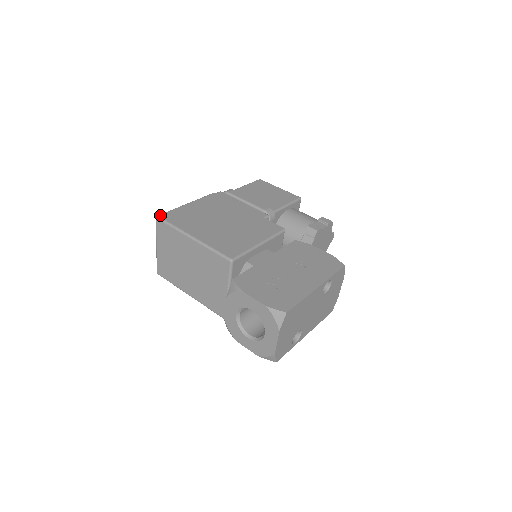
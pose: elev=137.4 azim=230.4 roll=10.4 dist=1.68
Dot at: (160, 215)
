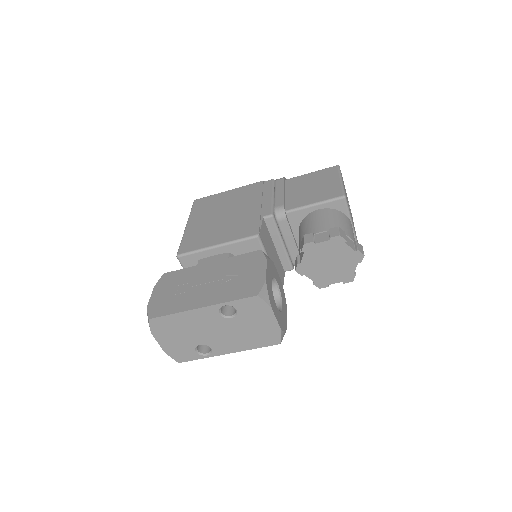
Dot at: (196, 199)
